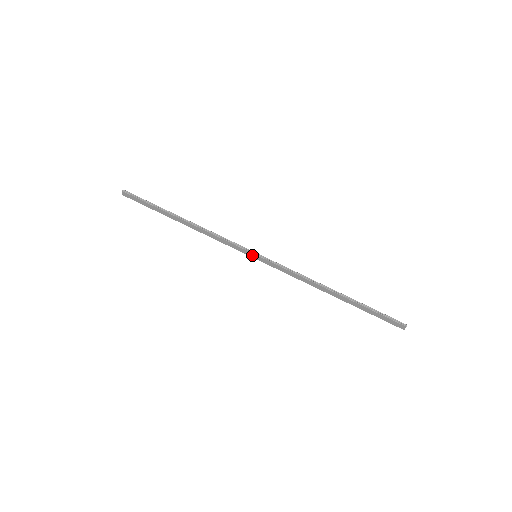
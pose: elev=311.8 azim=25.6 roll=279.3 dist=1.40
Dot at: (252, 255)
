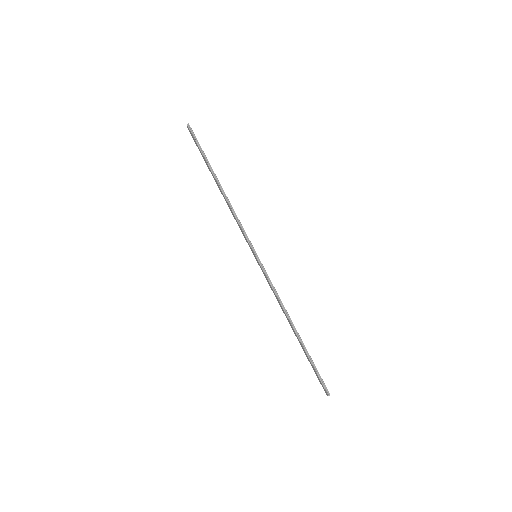
Dot at: (253, 253)
